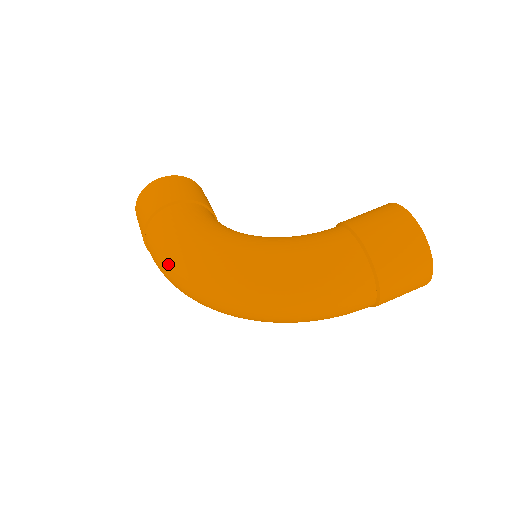
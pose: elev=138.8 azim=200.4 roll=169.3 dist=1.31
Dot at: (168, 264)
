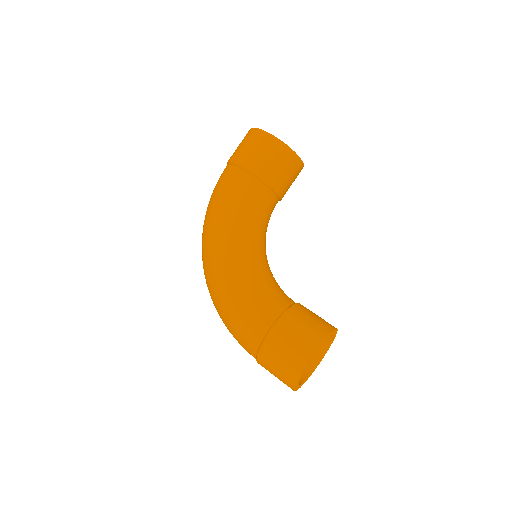
Dot at: (207, 208)
